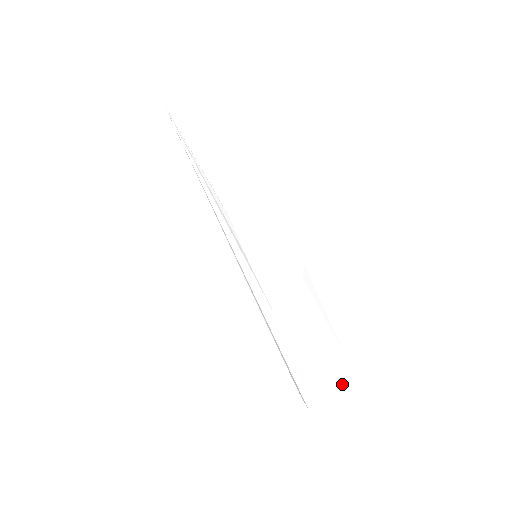
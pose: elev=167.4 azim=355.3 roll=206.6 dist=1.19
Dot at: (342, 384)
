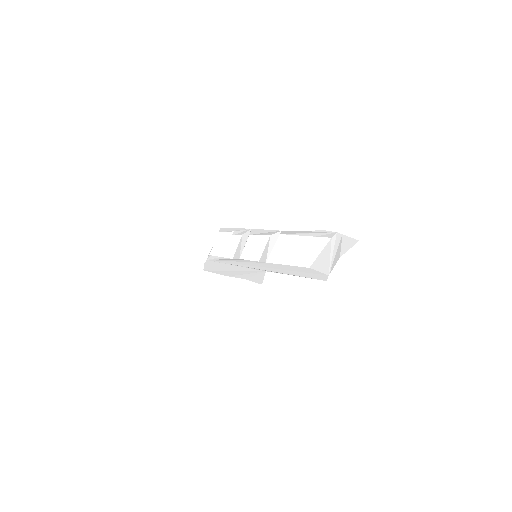
Dot at: (347, 246)
